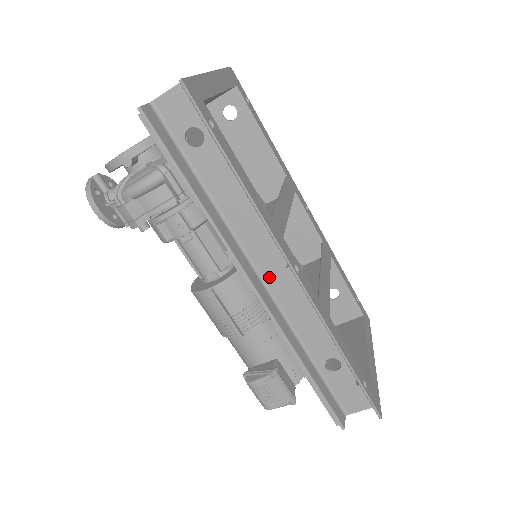
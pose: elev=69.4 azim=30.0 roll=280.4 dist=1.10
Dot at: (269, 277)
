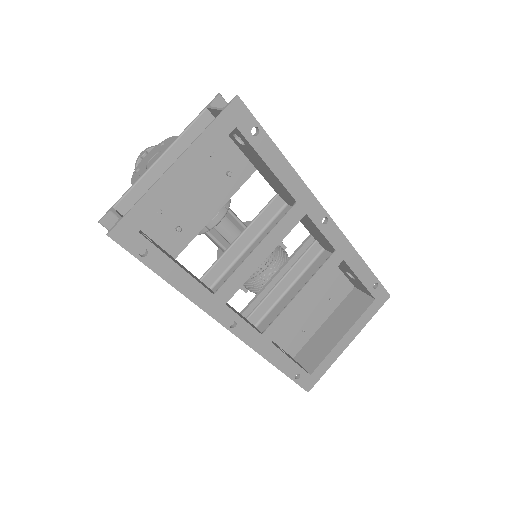
Dot at: occluded
